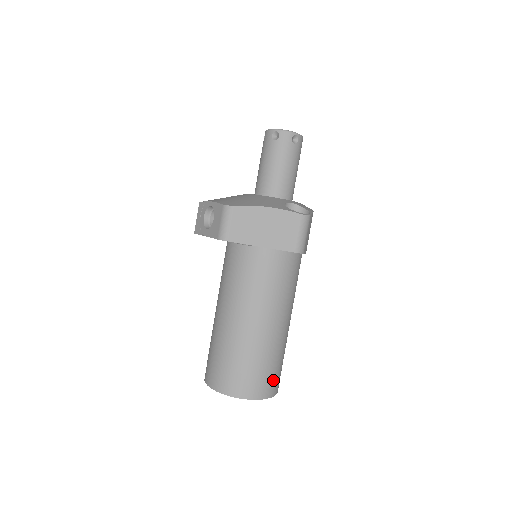
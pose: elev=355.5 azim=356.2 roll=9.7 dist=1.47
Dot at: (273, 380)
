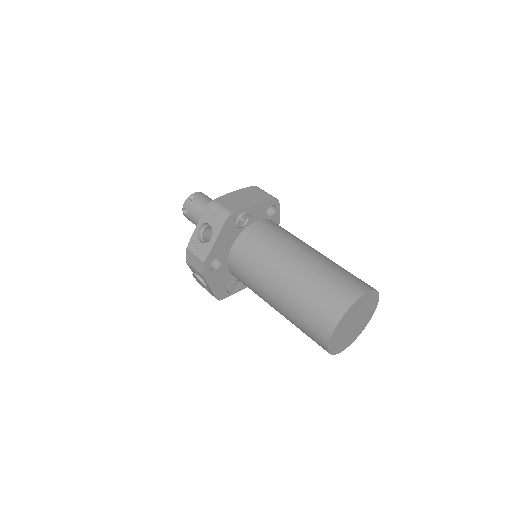
Dot at: occluded
